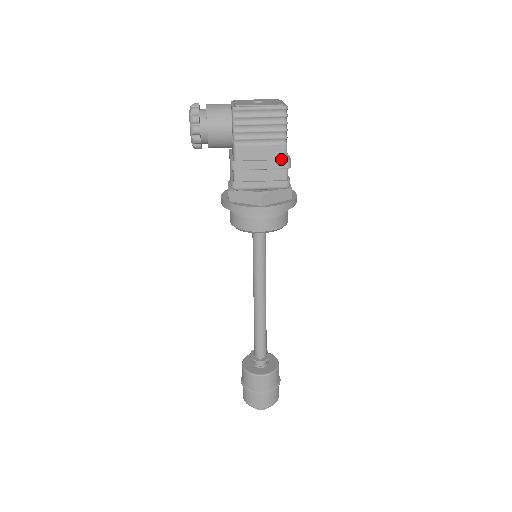
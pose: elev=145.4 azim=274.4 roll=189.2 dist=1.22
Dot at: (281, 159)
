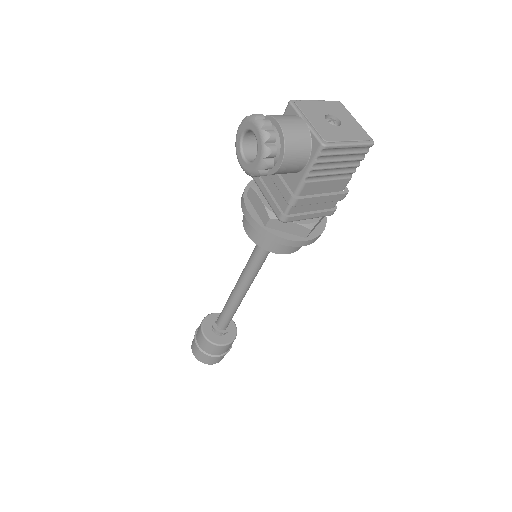
Dot at: (340, 191)
